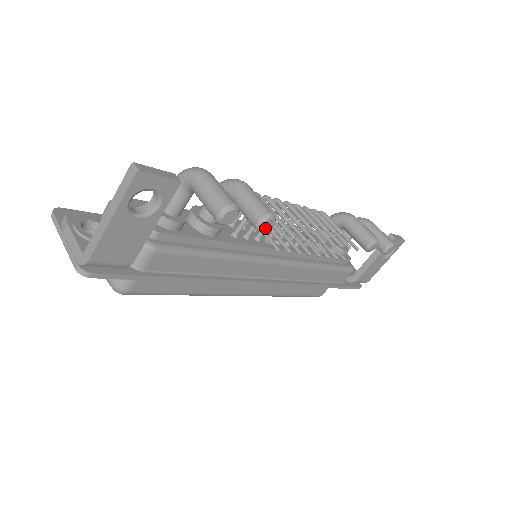
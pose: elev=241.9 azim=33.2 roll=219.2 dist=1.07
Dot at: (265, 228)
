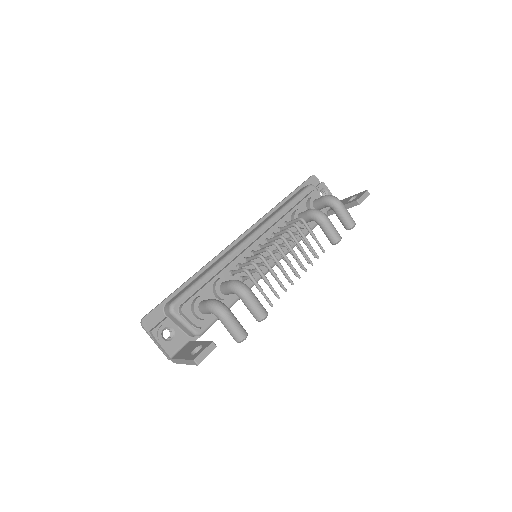
Dot at: occluded
